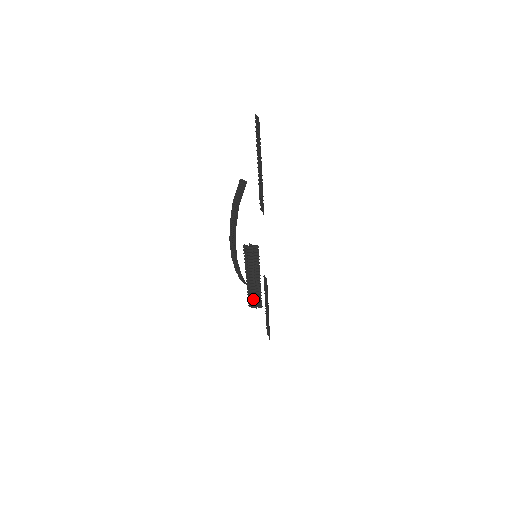
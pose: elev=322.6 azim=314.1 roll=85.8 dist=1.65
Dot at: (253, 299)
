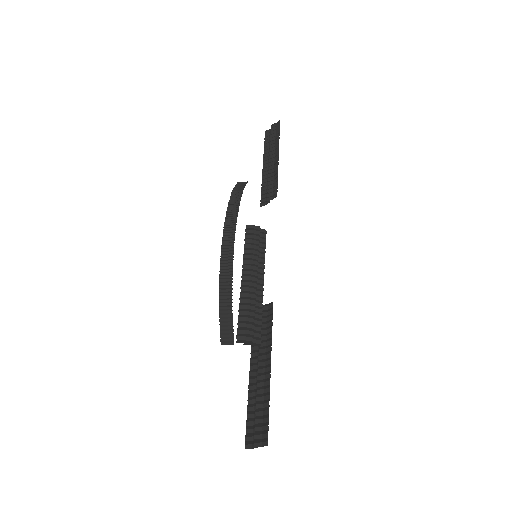
Dot at: (248, 323)
